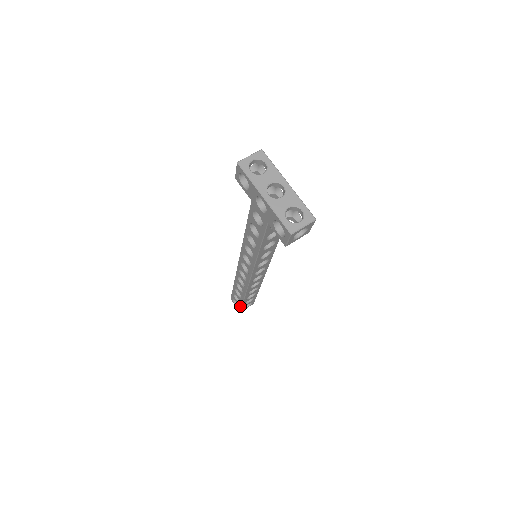
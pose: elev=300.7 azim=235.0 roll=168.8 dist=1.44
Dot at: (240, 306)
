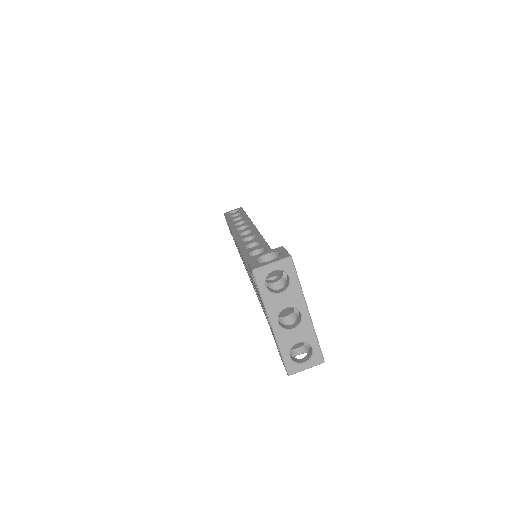
Dot at: occluded
